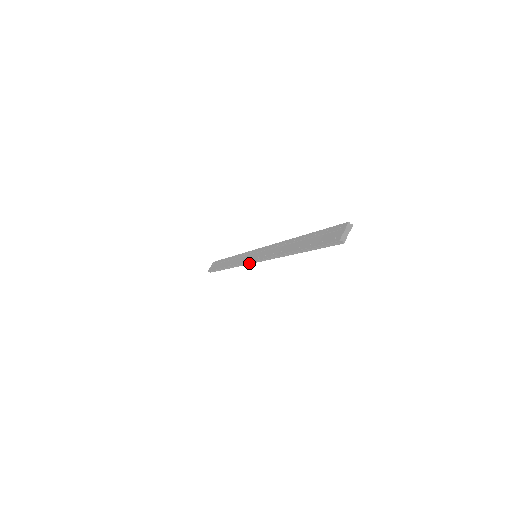
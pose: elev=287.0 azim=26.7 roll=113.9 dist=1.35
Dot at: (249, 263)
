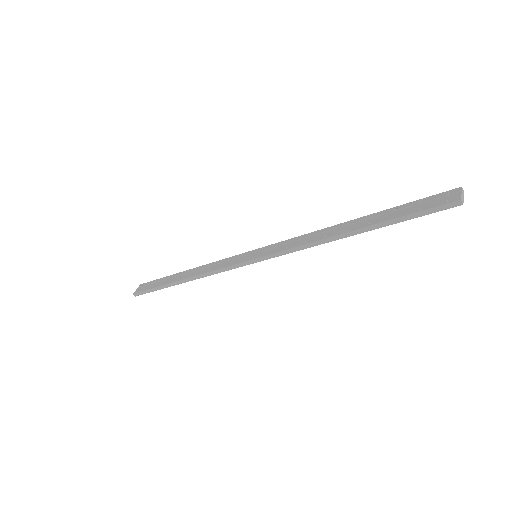
Dot at: (243, 265)
